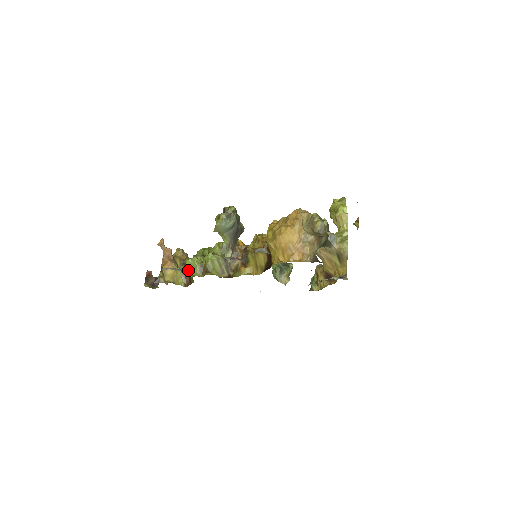
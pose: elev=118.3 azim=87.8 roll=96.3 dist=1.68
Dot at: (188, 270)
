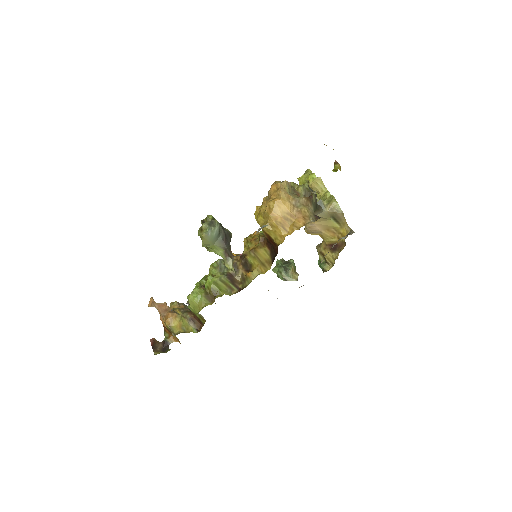
Dot at: (194, 306)
